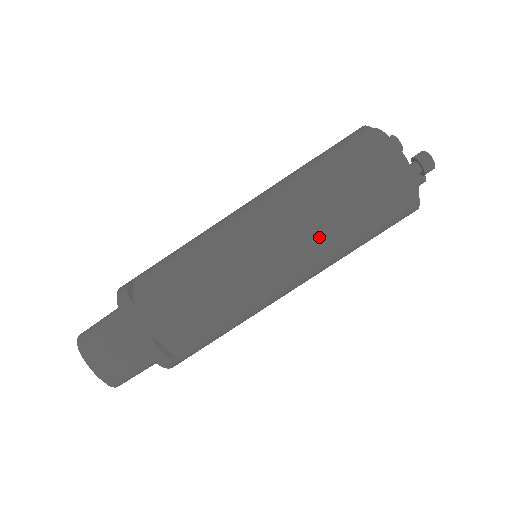
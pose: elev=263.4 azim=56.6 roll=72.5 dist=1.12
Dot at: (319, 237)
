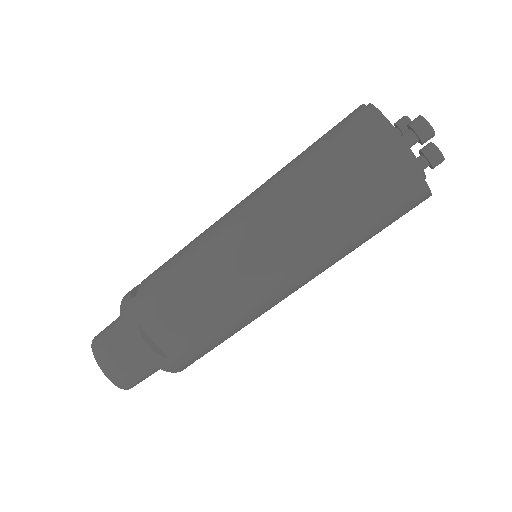
Dot at: (298, 221)
